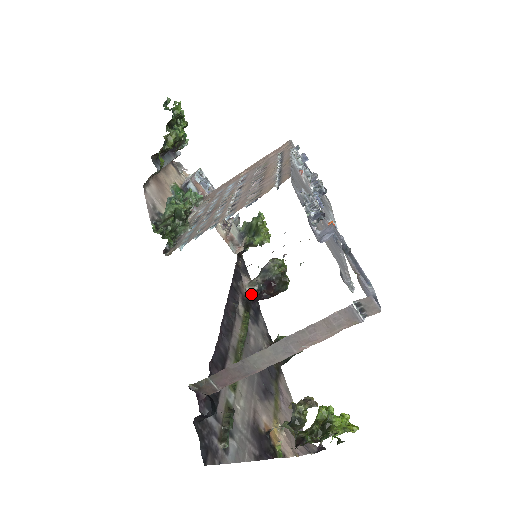
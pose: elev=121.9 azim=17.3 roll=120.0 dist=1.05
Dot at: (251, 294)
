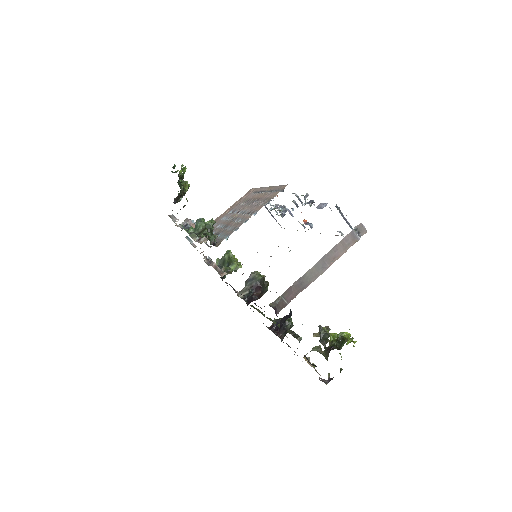
Dot at: occluded
